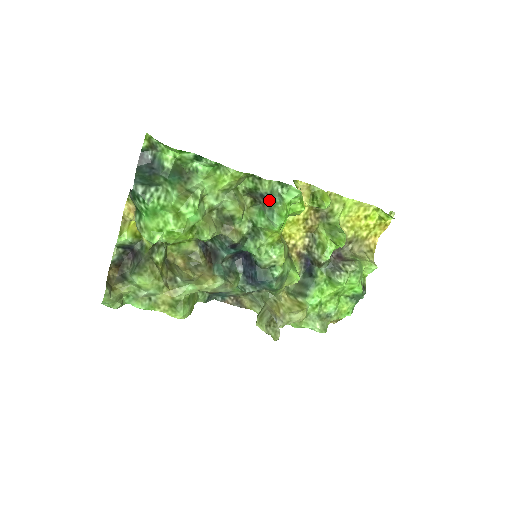
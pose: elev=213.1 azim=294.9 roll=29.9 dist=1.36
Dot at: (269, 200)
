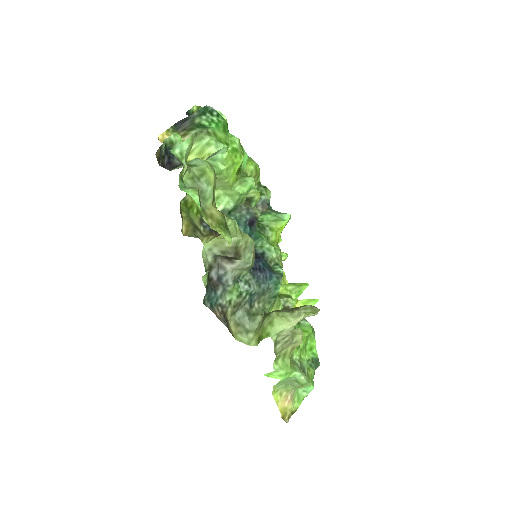
Dot at: (269, 208)
